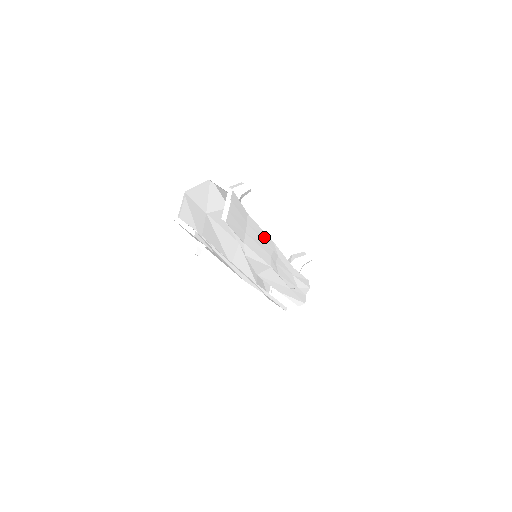
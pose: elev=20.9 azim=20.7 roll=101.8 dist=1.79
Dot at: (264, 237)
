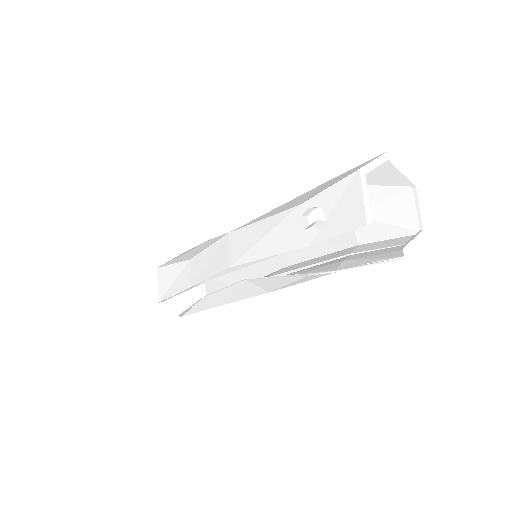
Dot at: occluded
